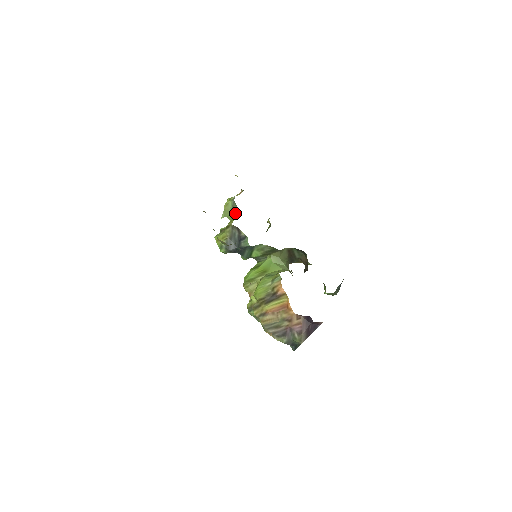
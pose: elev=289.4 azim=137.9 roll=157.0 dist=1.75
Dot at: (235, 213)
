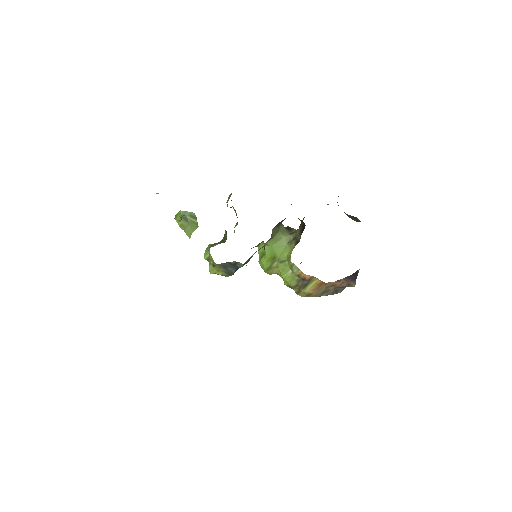
Dot at: (192, 219)
